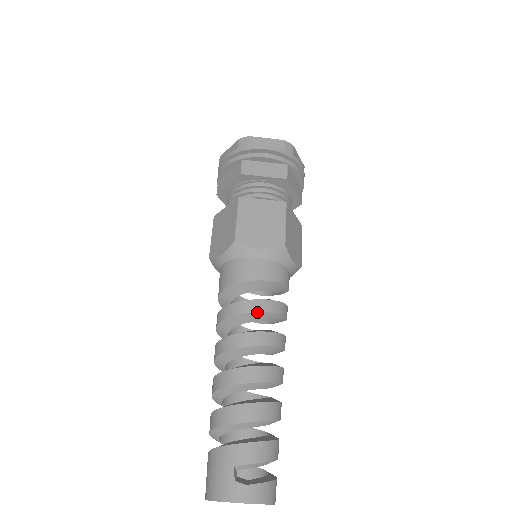
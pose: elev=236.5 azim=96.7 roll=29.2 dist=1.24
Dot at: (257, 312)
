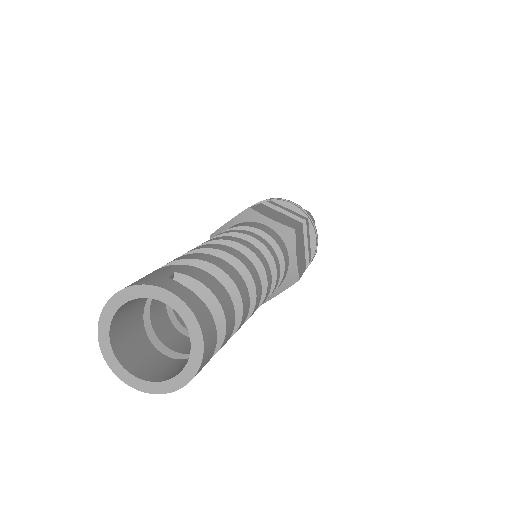
Dot at: (253, 237)
